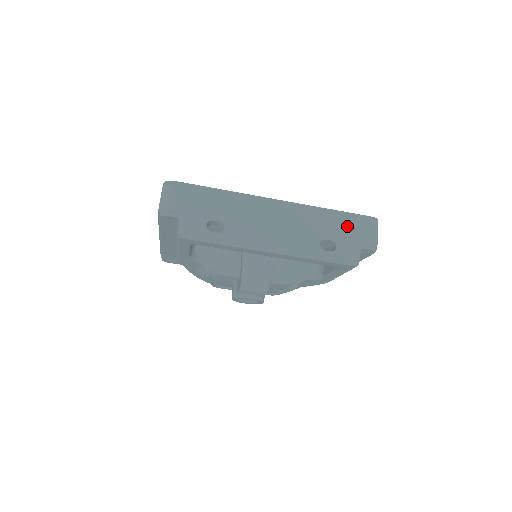
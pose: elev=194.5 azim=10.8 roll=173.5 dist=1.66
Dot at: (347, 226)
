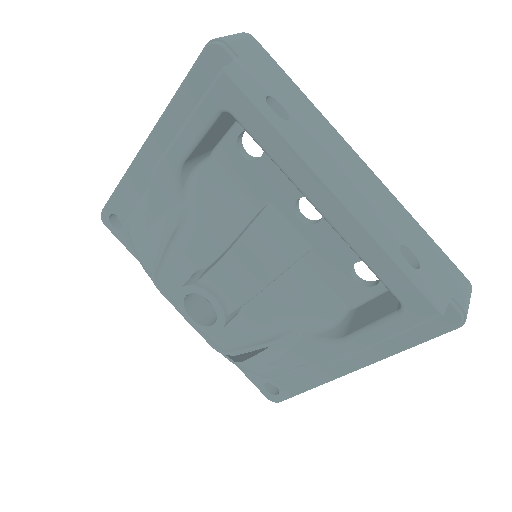
Dot at: (438, 260)
